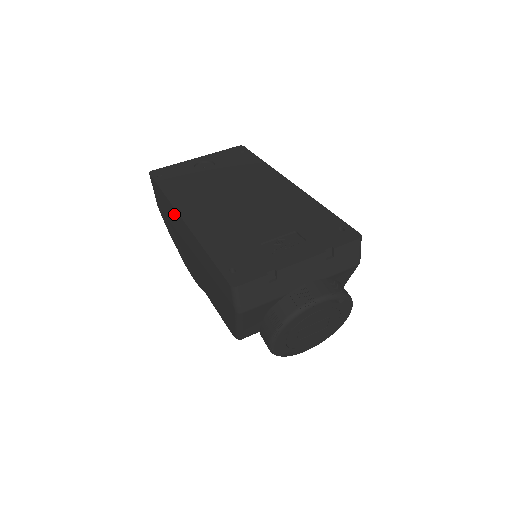
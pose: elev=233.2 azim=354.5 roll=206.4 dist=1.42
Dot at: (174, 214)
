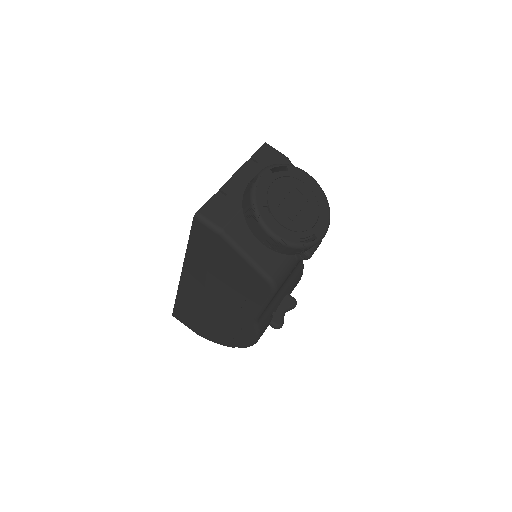
Dot at: (185, 293)
